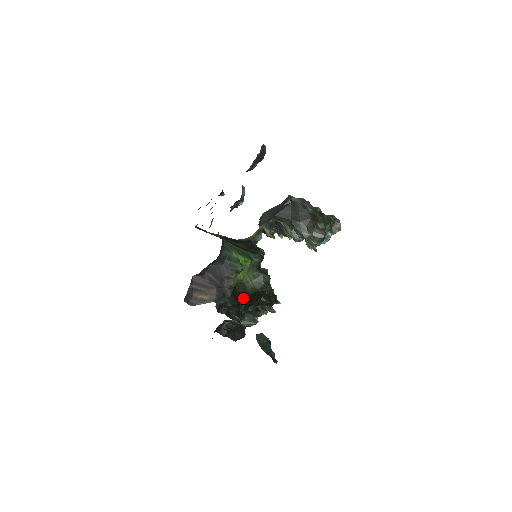
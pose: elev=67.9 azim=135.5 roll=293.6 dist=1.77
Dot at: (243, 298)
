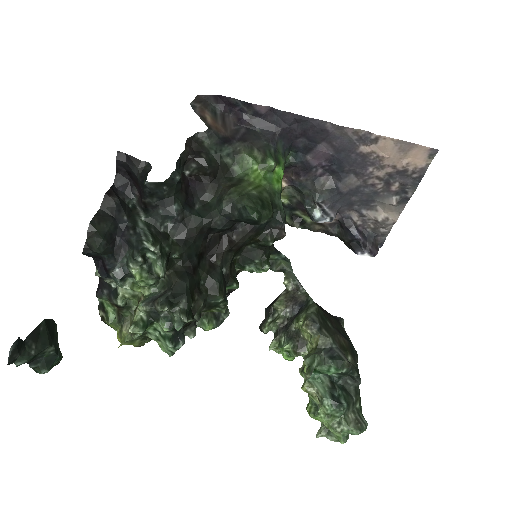
Dot at: (200, 210)
